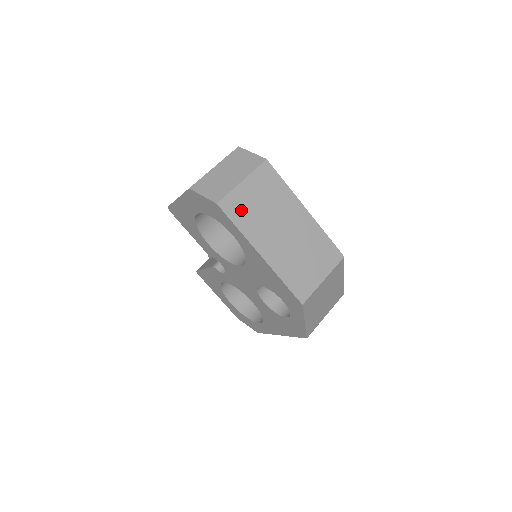
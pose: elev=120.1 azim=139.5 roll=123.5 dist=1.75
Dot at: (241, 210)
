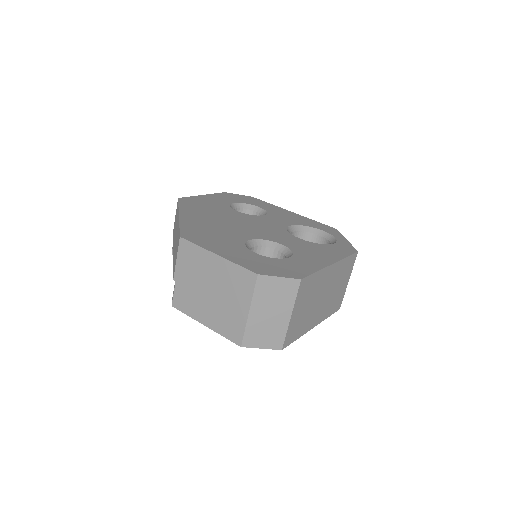
Dot at: (296, 329)
